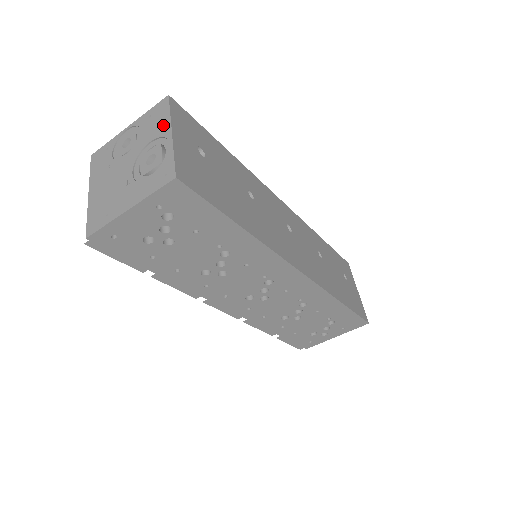
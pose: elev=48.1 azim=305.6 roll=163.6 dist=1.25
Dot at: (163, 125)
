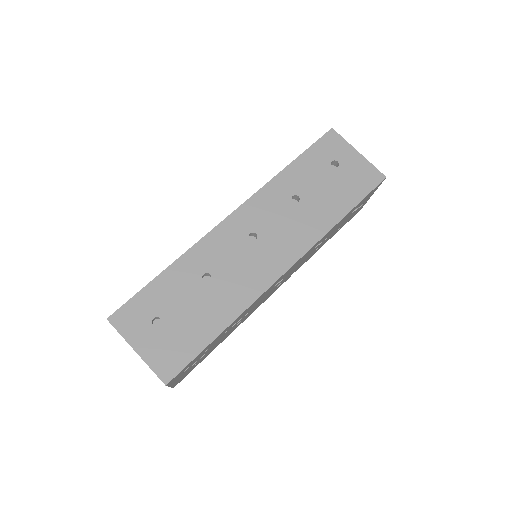
Dot at: (127, 342)
